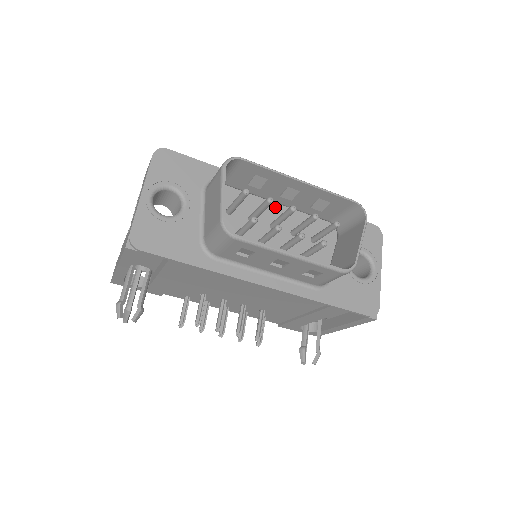
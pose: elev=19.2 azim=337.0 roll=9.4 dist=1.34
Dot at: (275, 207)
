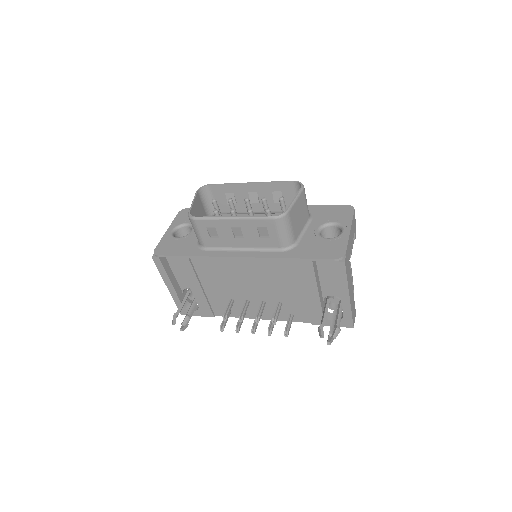
Dot at: occluded
